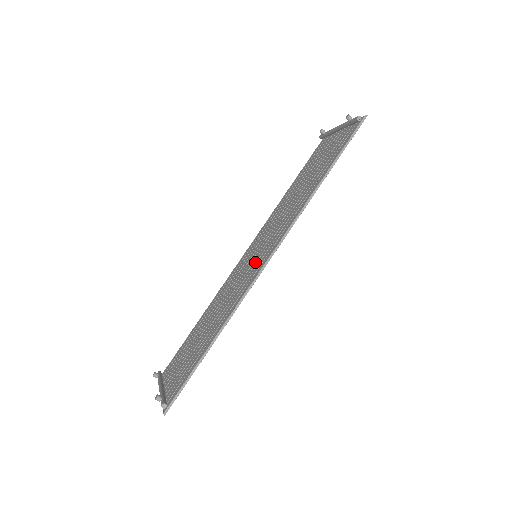
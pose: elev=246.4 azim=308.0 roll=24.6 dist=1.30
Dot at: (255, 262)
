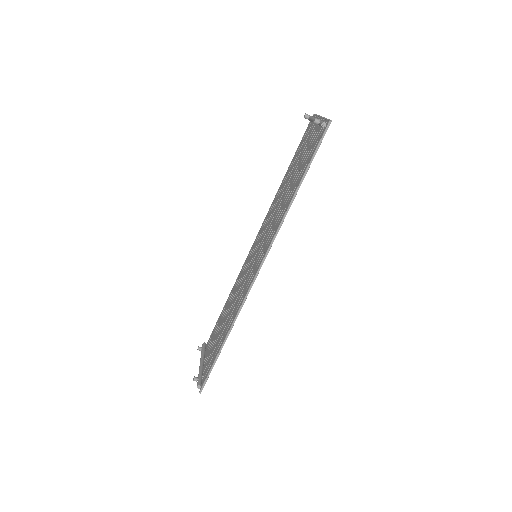
Dot at: (253, 266)
